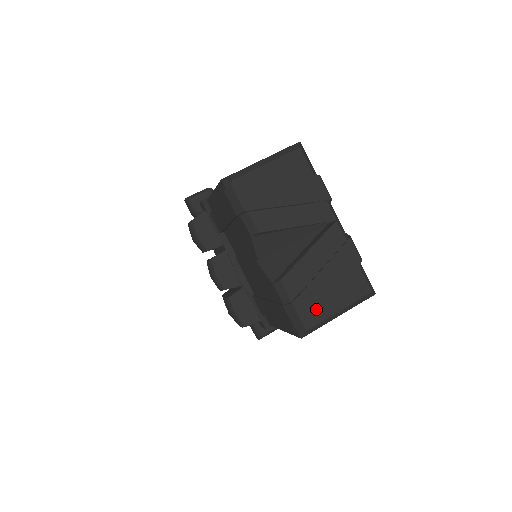
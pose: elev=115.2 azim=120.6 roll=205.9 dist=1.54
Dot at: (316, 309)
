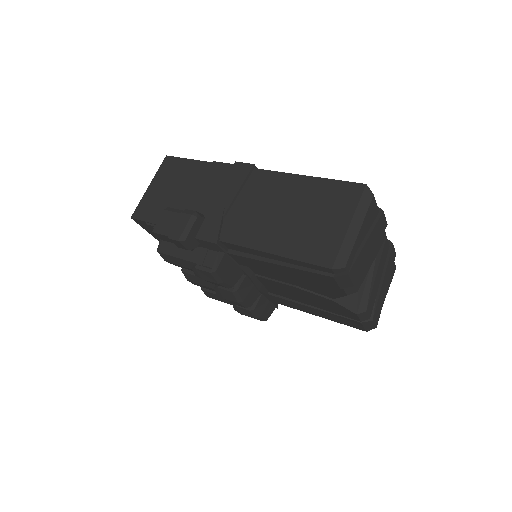
Dot at: (380, 310)
